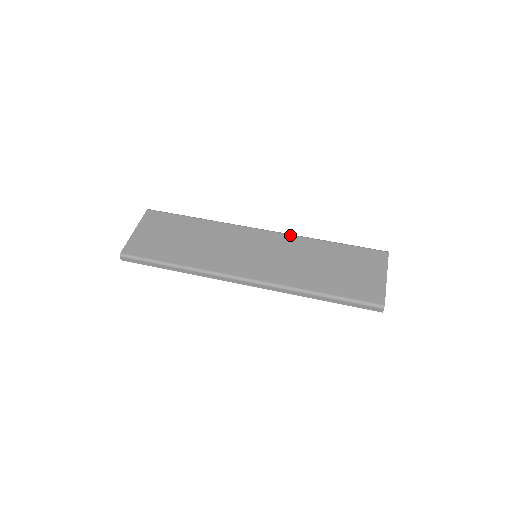
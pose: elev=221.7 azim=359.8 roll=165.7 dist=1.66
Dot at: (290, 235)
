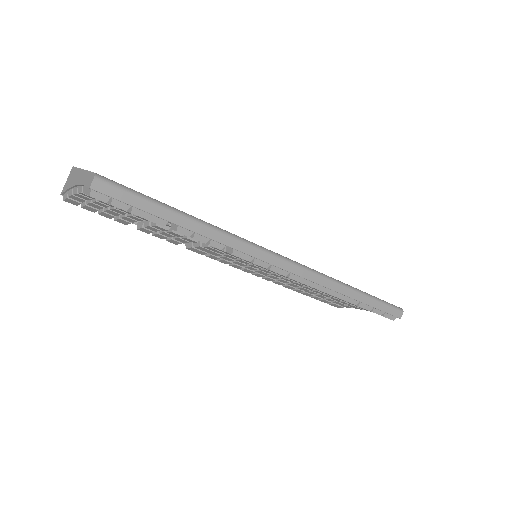
Dot at: occluded
